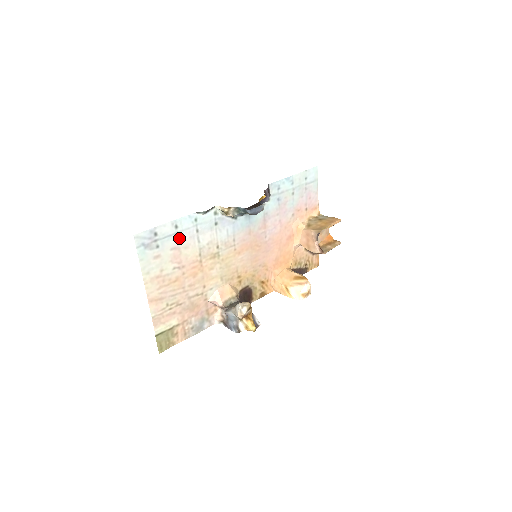
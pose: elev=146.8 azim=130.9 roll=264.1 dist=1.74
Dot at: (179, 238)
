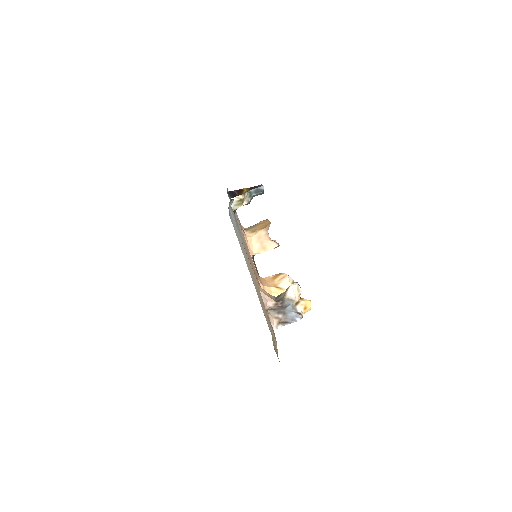
Dot at: occluded
